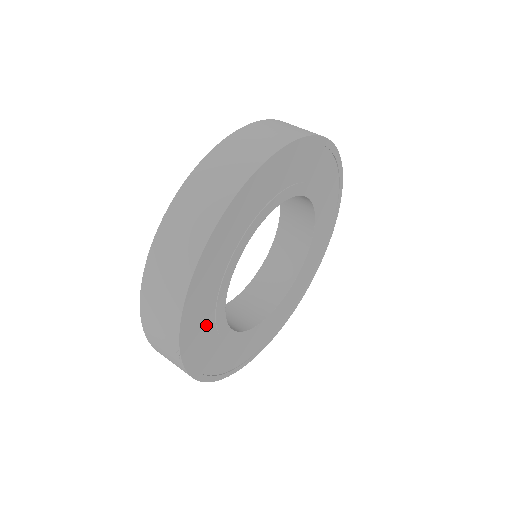
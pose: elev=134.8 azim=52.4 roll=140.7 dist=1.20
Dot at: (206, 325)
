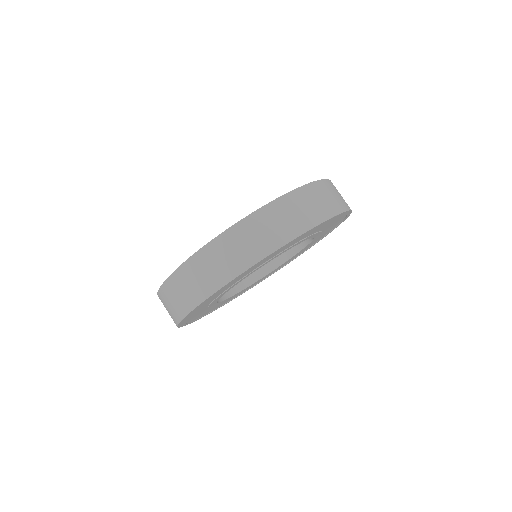
Dot at: (200, 311)
